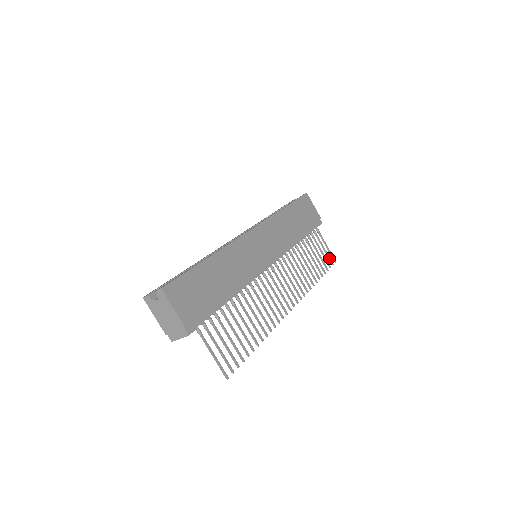
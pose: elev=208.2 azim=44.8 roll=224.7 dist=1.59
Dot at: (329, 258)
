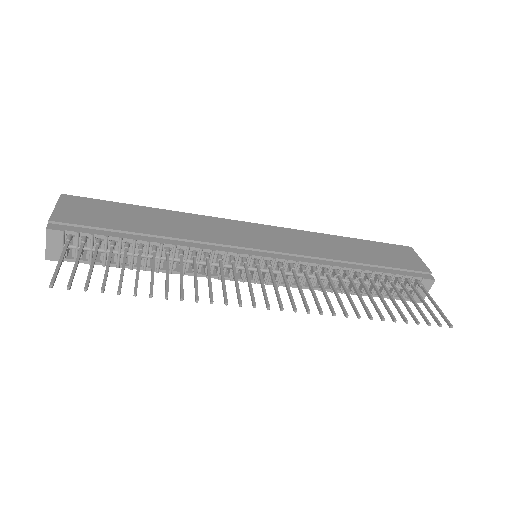
Dot at: (432, 315)
